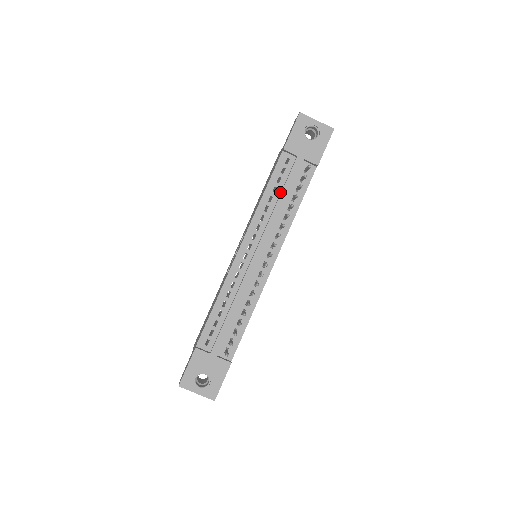
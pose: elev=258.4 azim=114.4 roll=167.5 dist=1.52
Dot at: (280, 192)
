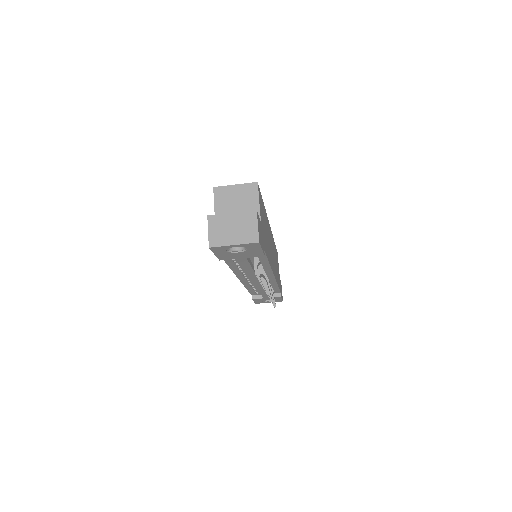
Dot at: occluded
